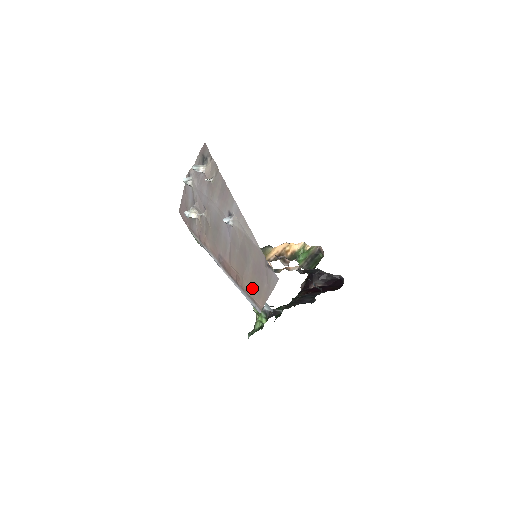
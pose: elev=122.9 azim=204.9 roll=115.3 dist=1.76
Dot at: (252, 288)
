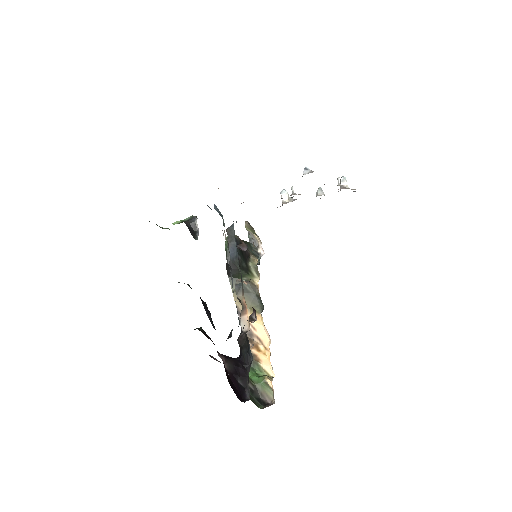
Dot at: occluded
